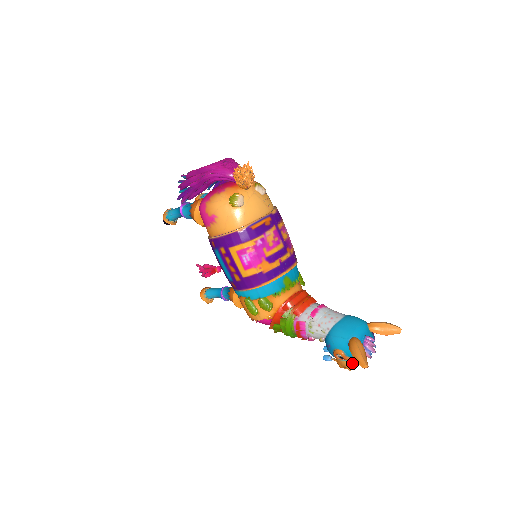
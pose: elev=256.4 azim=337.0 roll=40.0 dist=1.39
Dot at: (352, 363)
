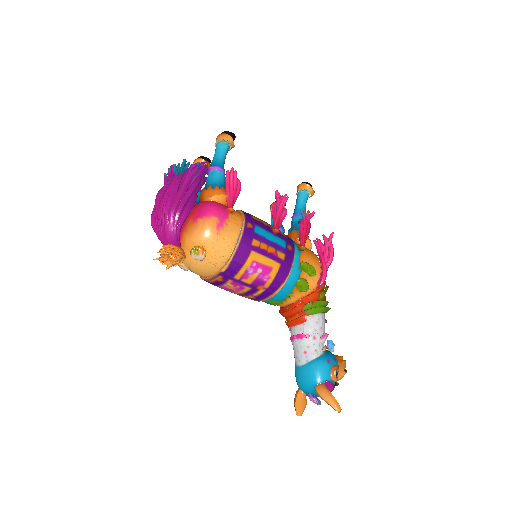
Dot at: occluded
